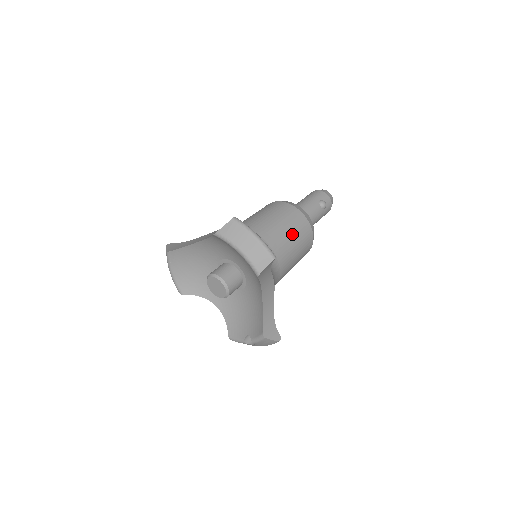
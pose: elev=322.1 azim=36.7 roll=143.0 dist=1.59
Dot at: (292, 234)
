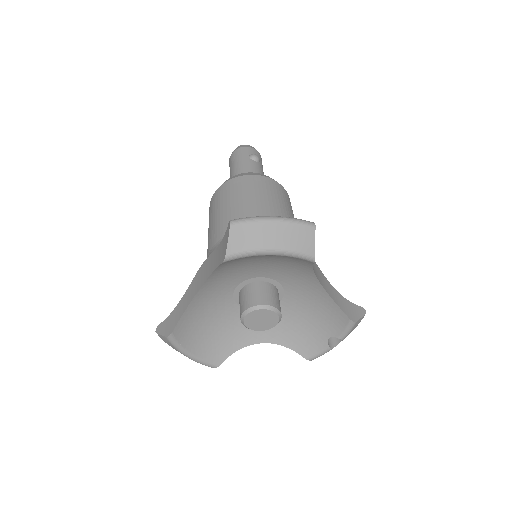
Dot at: (273, 201)
